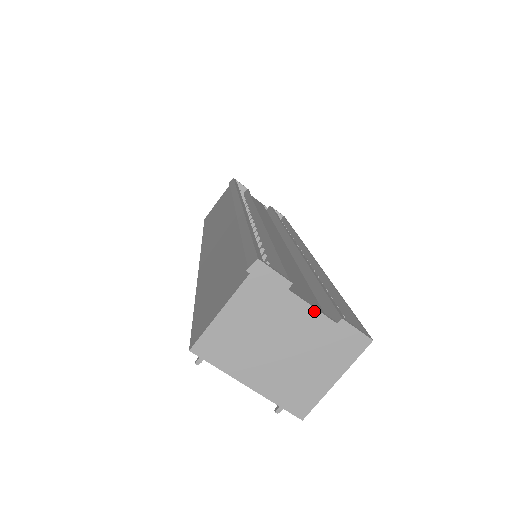
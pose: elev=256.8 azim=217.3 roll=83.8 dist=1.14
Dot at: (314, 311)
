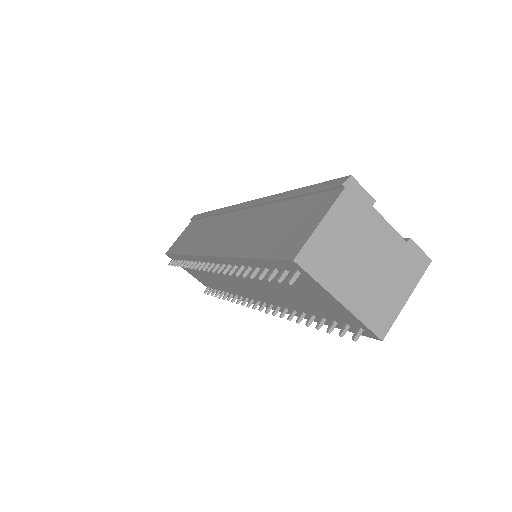
Dot at: (391, 229)
